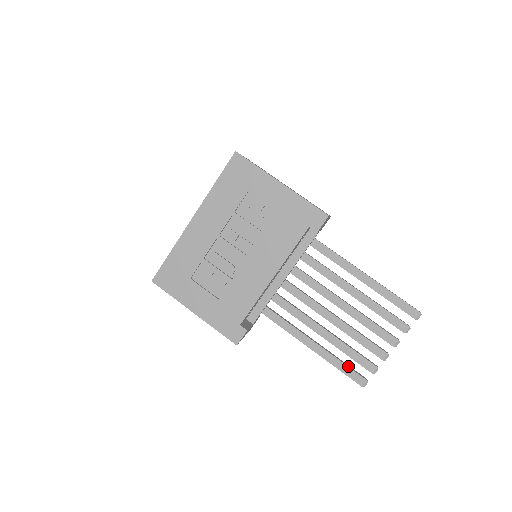
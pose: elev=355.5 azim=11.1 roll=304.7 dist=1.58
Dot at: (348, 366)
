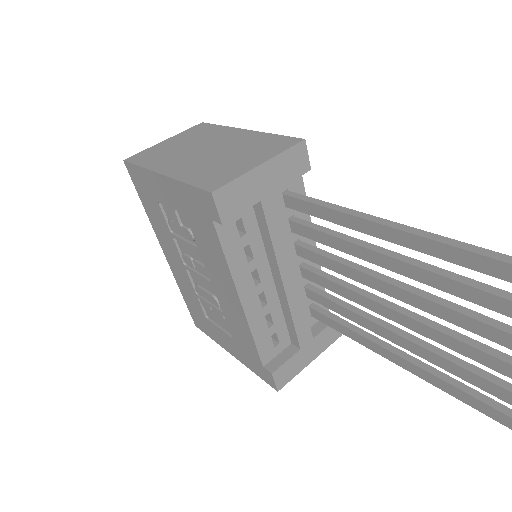
Dot at: (468, 393)
